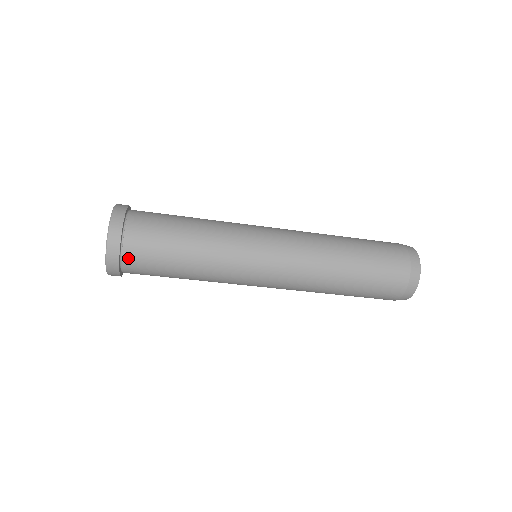
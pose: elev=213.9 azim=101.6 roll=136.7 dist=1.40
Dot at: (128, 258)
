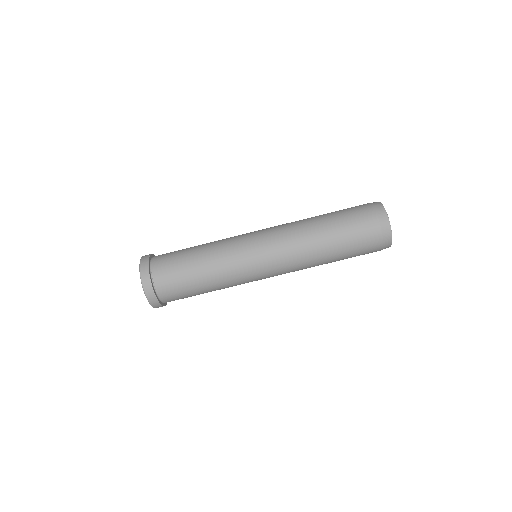
Dot at: (159, 285)
